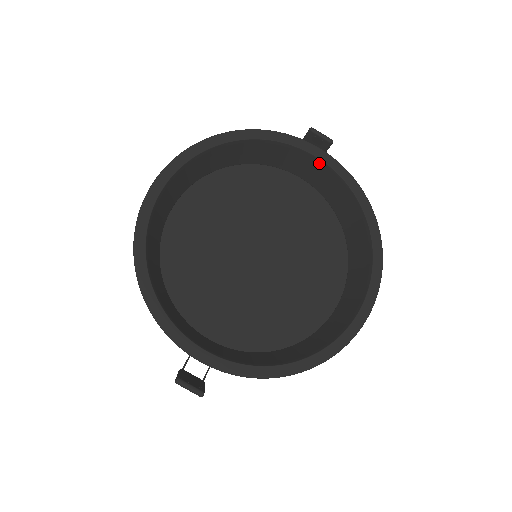
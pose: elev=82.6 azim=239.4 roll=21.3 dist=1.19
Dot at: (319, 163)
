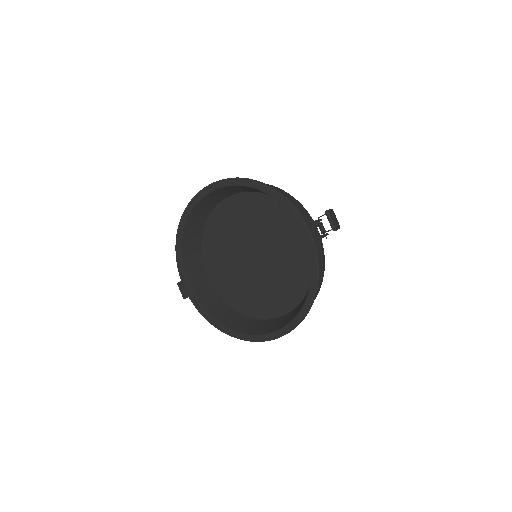
Dot at: (306, 240)
